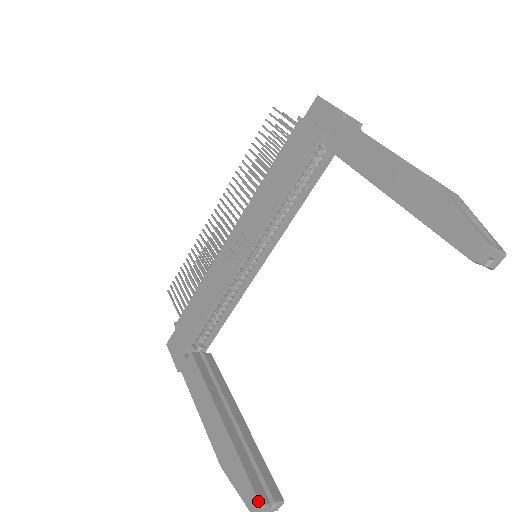
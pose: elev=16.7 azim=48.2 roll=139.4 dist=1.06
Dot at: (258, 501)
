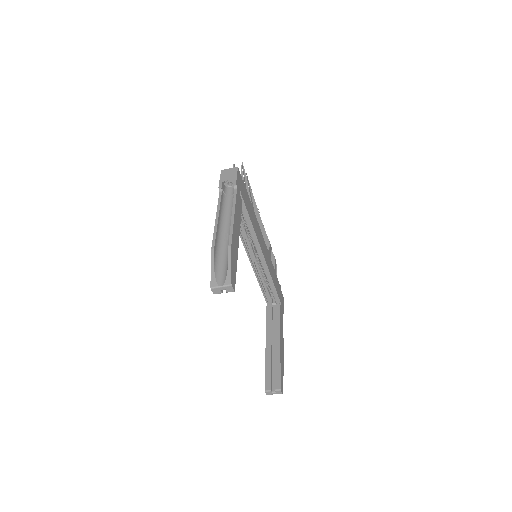
Dot at: (265, 388)
